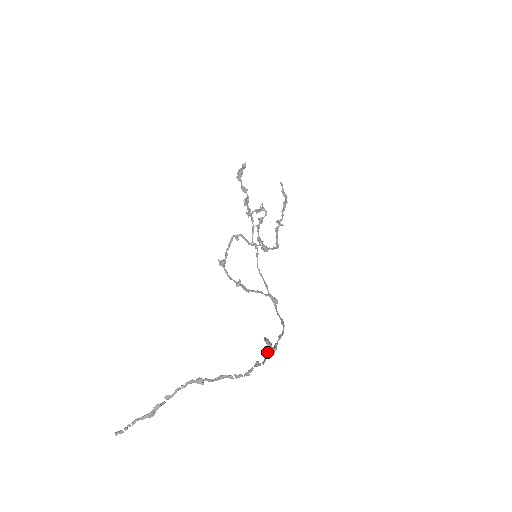
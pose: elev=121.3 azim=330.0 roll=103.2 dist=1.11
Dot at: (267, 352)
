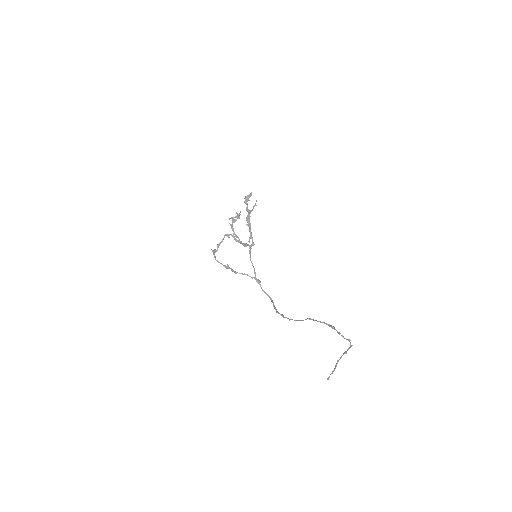
Dot at: (338, 332)
